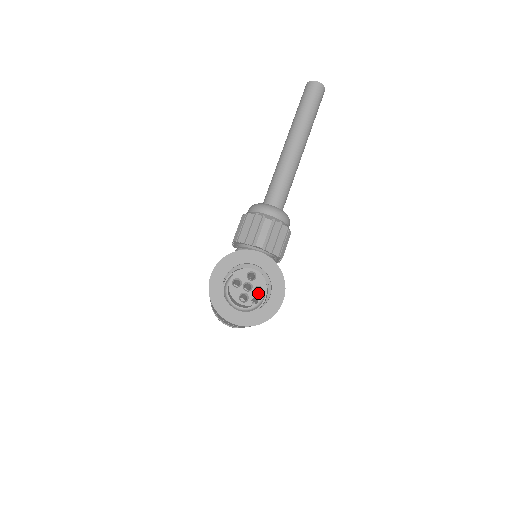
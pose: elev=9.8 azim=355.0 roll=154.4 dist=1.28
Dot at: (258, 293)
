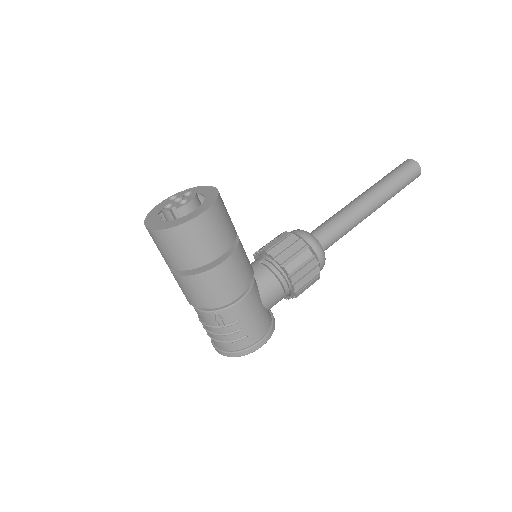
Dot at: occluded
